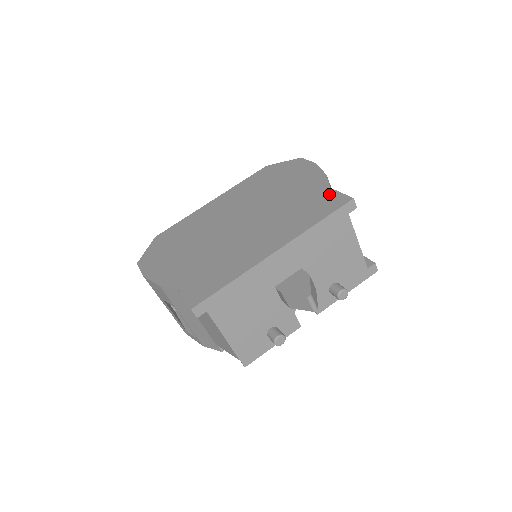
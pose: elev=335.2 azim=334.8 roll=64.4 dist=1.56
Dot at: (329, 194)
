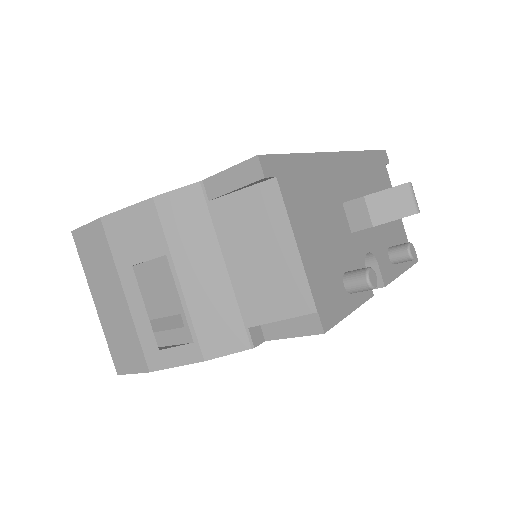
Dot at: occluded
